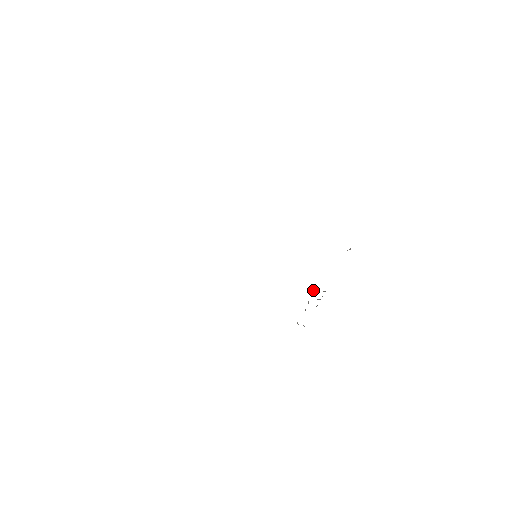
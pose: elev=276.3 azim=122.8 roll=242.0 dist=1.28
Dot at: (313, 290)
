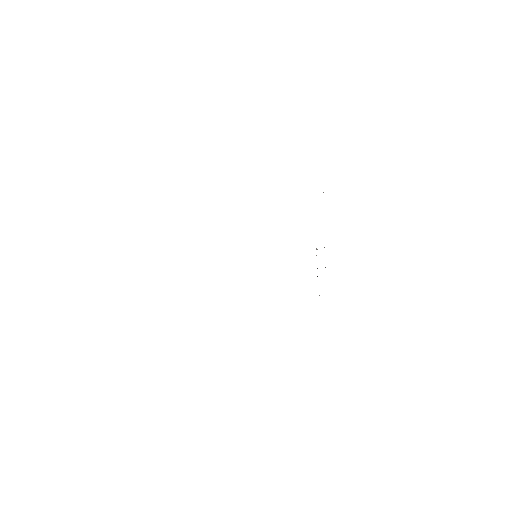
Dot at: occluded
